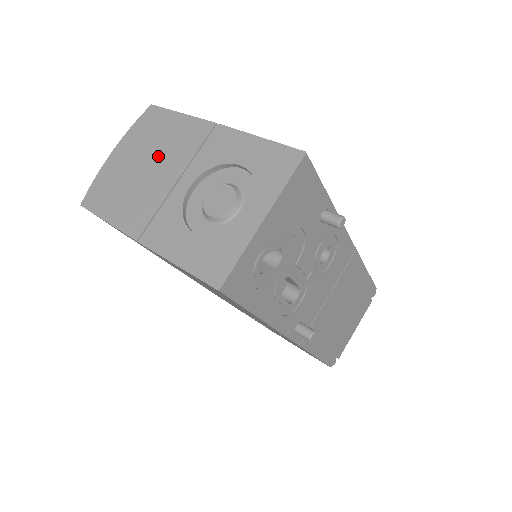
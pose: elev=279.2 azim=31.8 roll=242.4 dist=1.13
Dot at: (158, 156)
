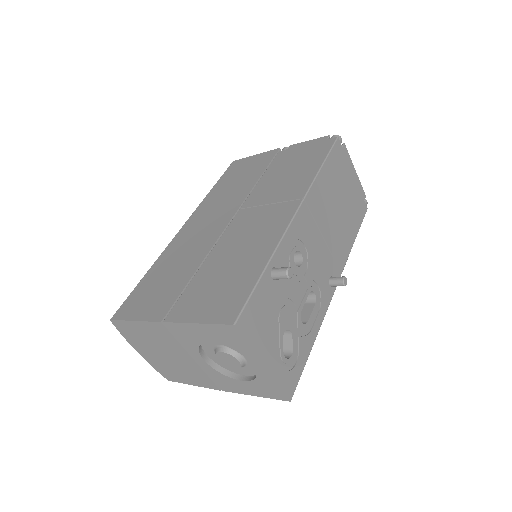
Dot at: (163, 349)
